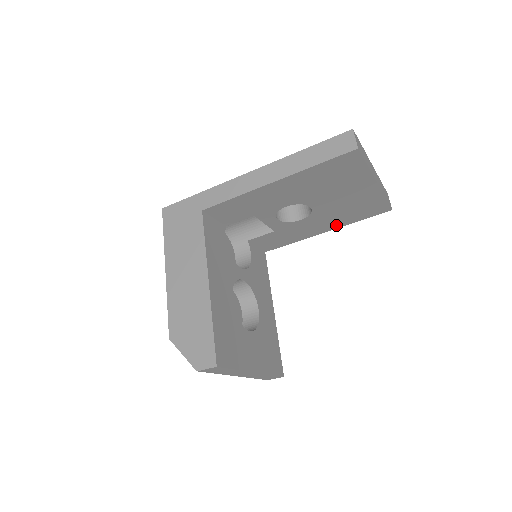
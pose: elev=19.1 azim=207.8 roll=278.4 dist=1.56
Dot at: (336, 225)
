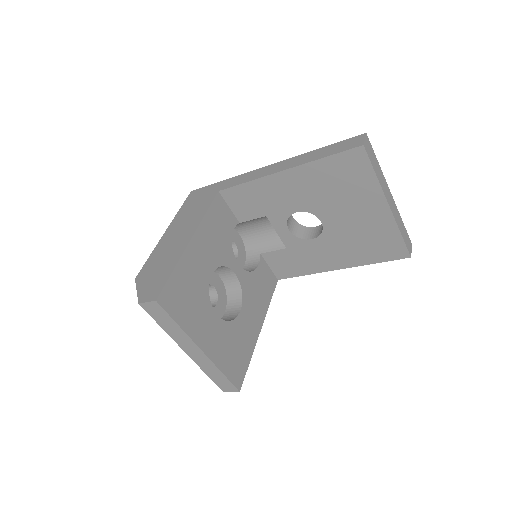
Dot at: (350, 262)
